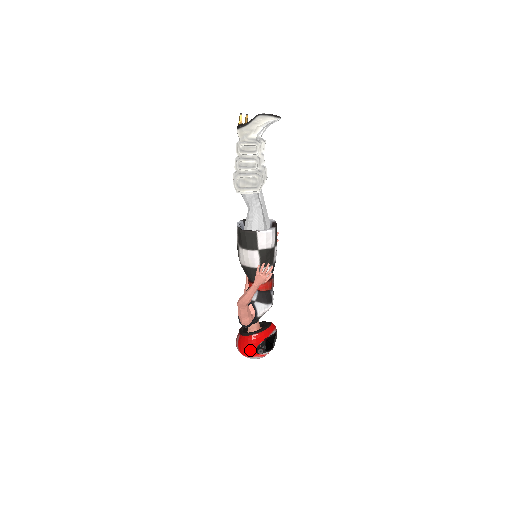
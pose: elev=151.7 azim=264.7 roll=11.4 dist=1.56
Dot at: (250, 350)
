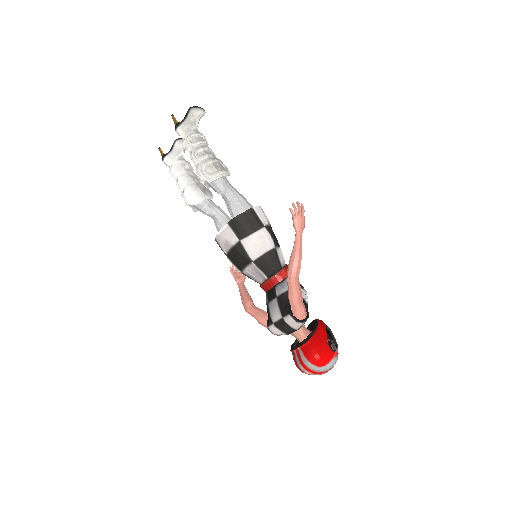
Dot at: (325, 351)
